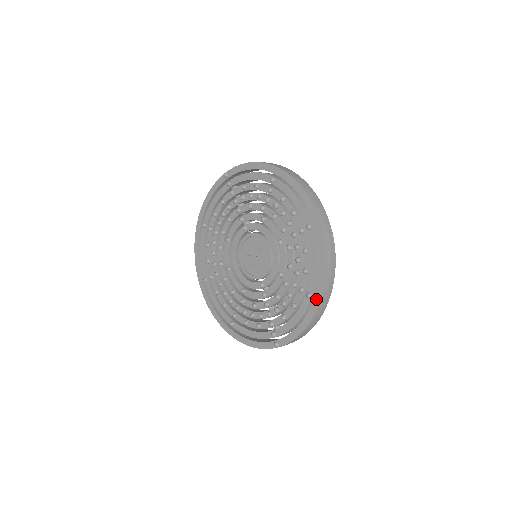
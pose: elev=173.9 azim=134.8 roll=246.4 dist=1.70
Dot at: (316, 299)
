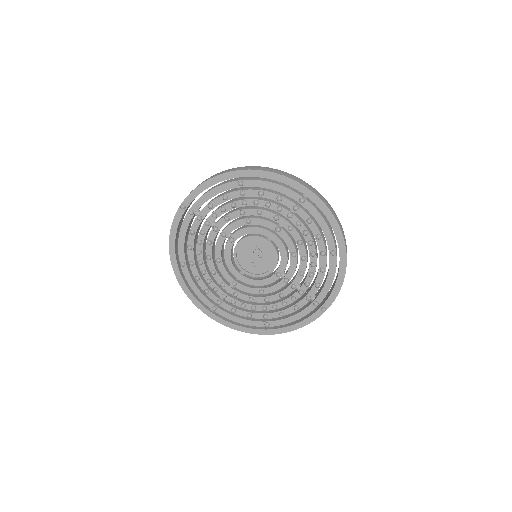
Dot at: (341, 252)
